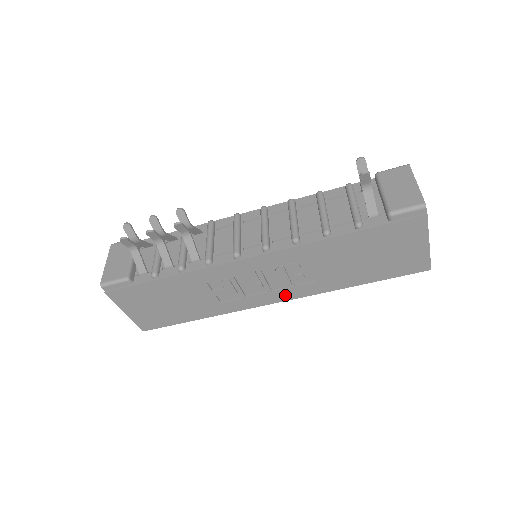
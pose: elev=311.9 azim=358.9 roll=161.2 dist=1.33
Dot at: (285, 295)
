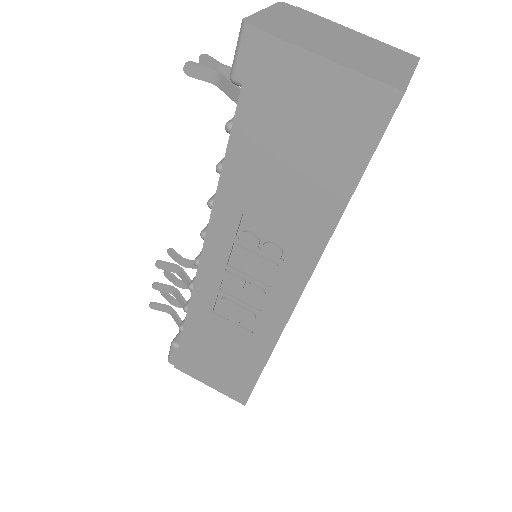
Dot at: (290, 285)
